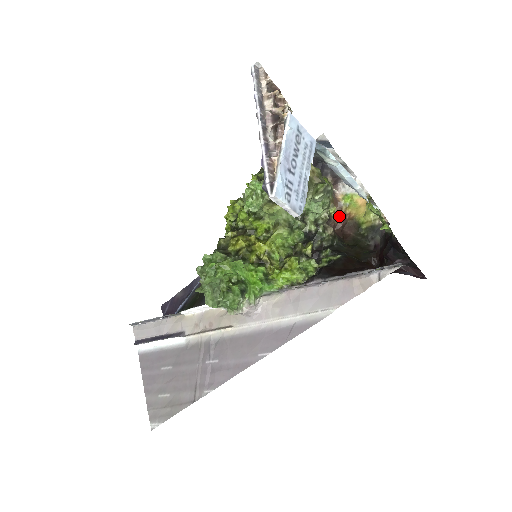
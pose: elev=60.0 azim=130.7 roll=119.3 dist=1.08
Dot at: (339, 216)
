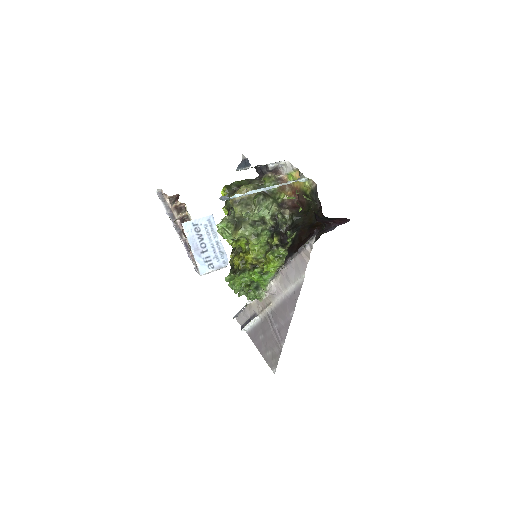
Dot at: (293, 191)
